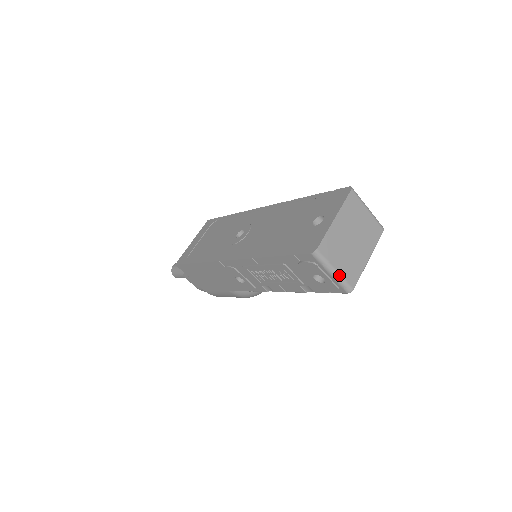
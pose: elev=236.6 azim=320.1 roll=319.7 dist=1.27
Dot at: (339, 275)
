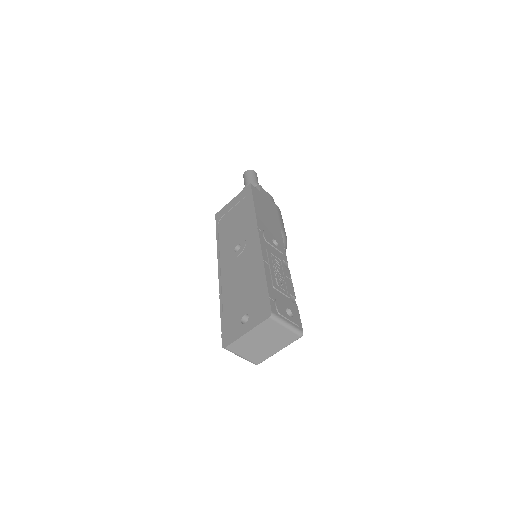
Dot at: (245, 358)
